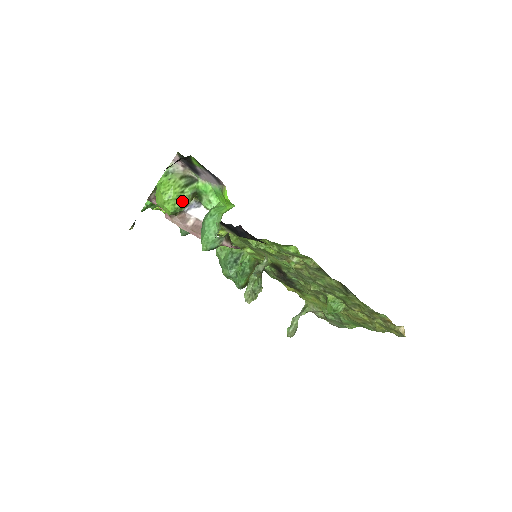
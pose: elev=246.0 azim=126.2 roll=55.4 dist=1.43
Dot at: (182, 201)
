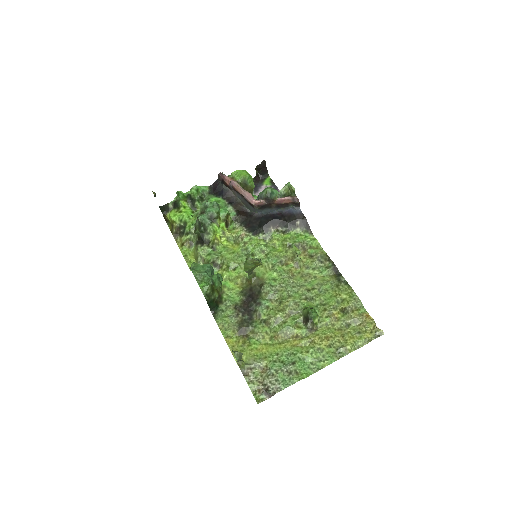
Dot at: (252, 181)
